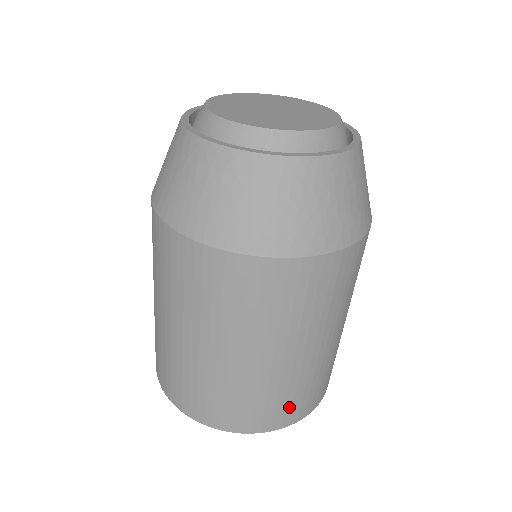
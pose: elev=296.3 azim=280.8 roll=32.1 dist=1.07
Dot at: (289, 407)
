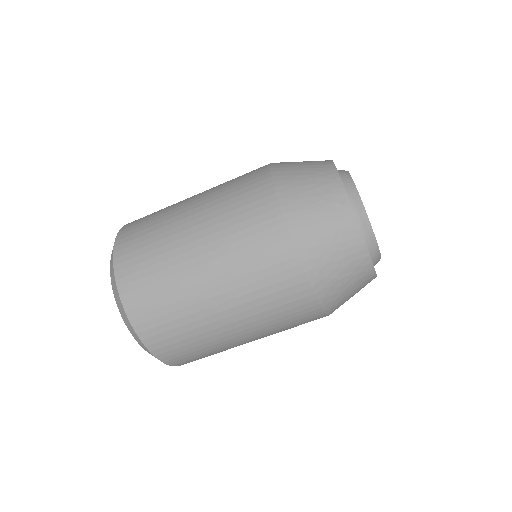
Dot at: (171, 341)
